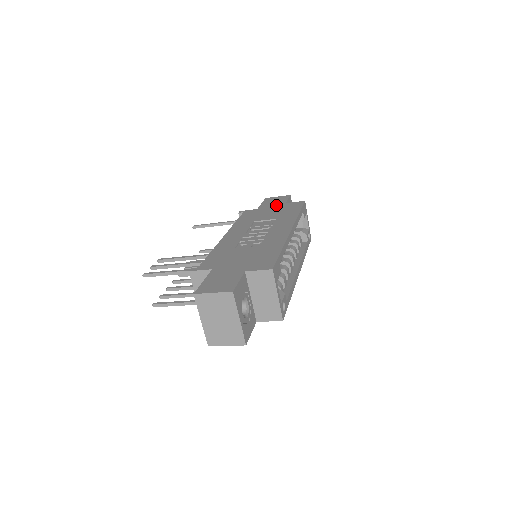
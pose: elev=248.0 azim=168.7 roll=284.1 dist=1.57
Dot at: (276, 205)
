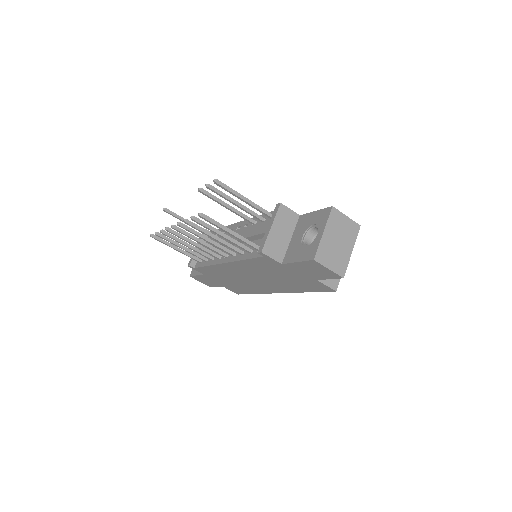
Dot at: occluded
